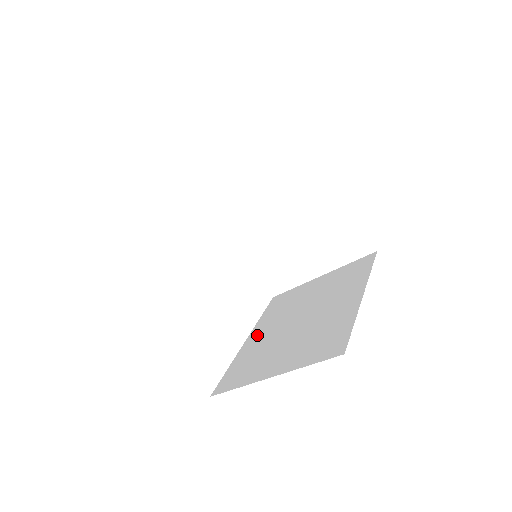
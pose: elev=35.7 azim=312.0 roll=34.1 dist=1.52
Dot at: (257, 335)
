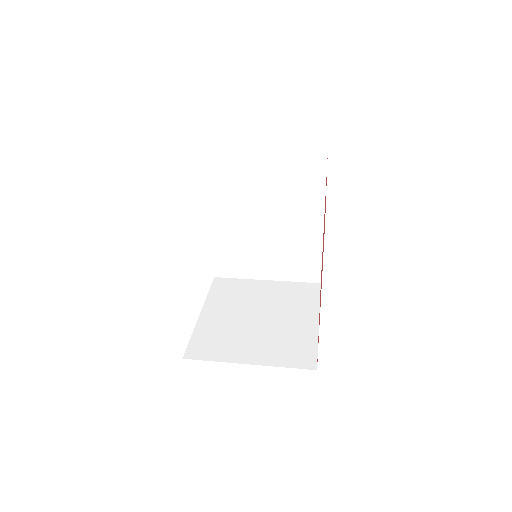
Dot at: (221, 222)
